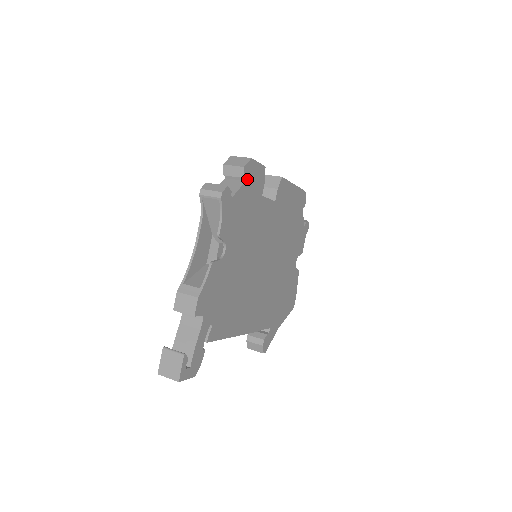
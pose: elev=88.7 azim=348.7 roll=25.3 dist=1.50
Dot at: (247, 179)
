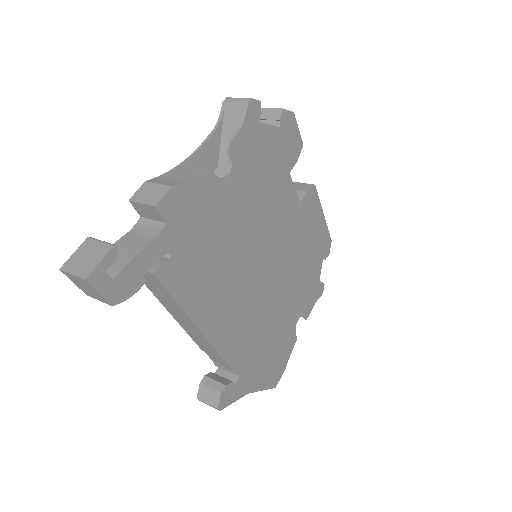
Dot at: (281, 128)
